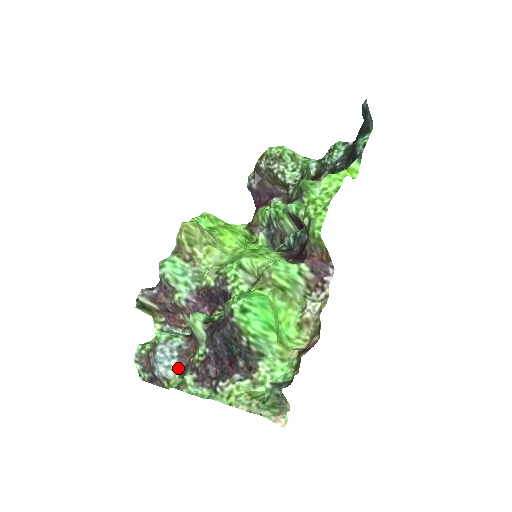
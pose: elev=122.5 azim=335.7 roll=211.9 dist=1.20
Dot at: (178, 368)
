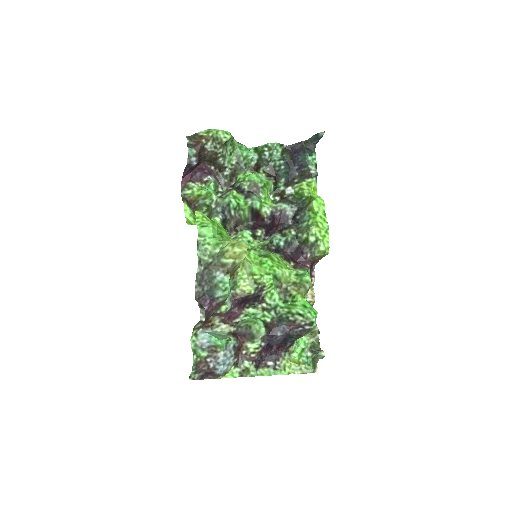
Dot at: (234, 362)
